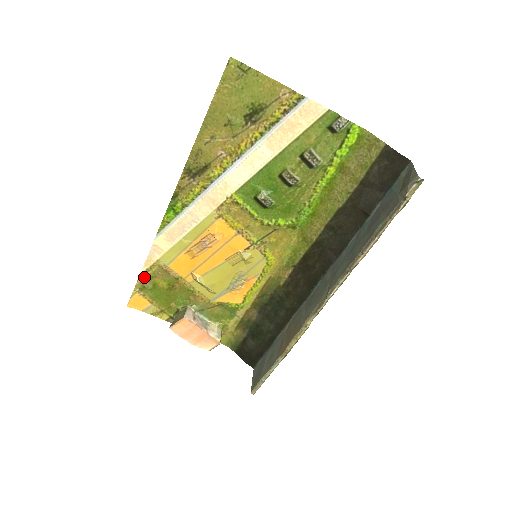
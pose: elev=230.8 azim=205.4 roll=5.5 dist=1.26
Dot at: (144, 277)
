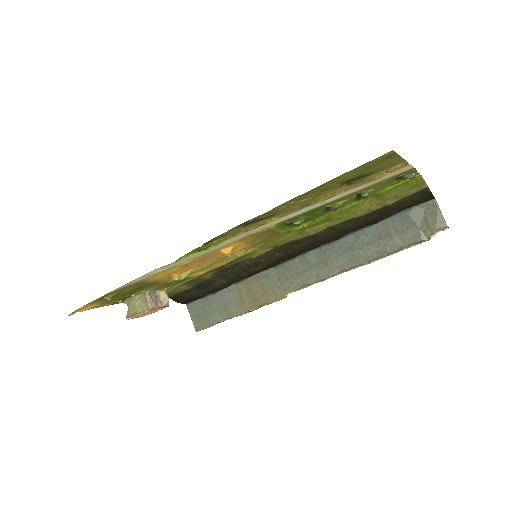
Dot at: (109, 294)
